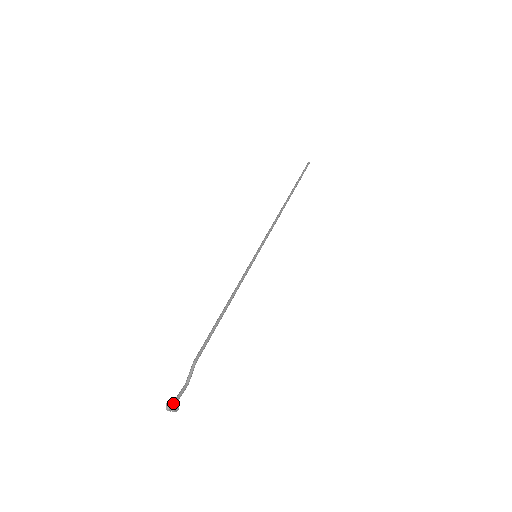
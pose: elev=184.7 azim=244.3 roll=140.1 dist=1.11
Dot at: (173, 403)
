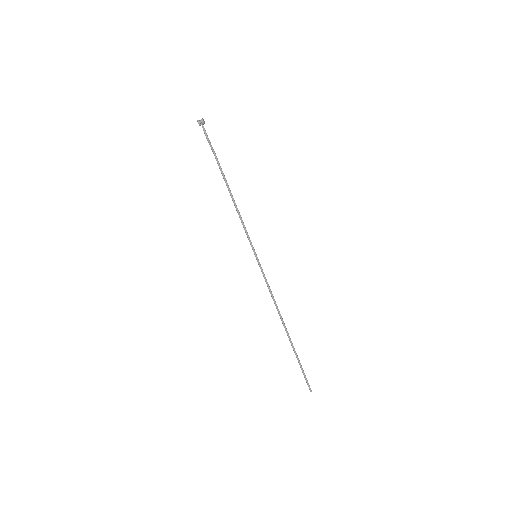
Dot at: (204, 121)
